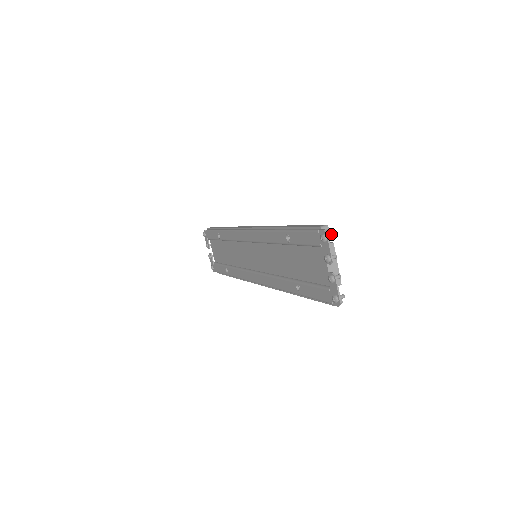
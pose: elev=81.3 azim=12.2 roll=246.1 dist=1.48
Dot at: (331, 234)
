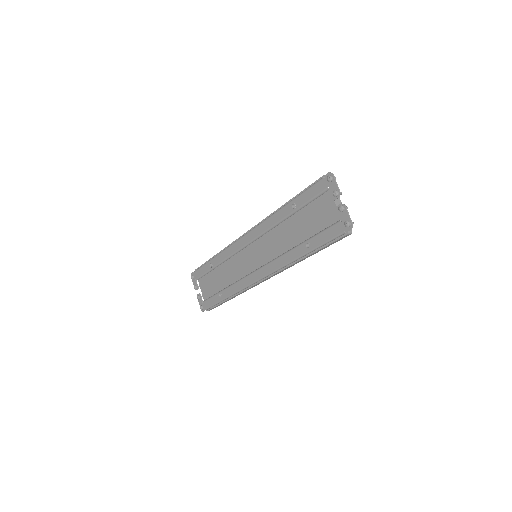
Dot at: (334, 176)
